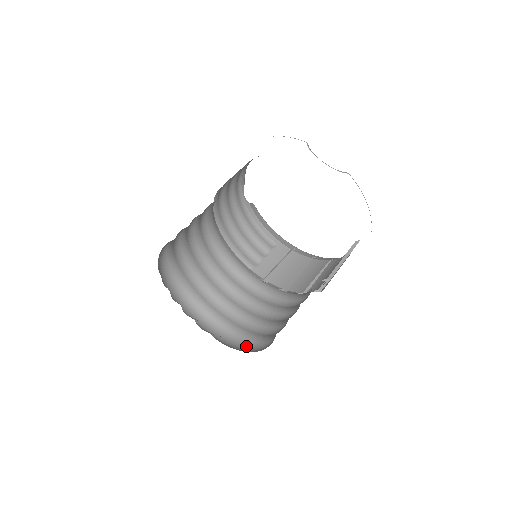
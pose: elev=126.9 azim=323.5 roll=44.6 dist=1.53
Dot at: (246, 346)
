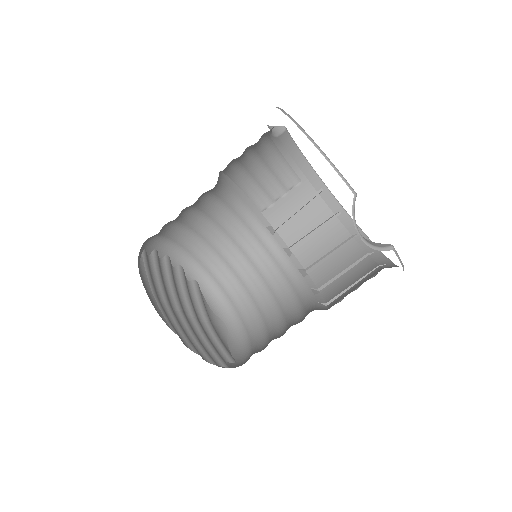
Dot at: (229, 311)
